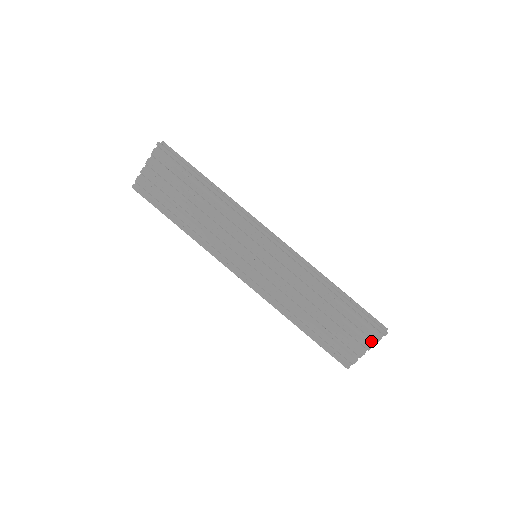
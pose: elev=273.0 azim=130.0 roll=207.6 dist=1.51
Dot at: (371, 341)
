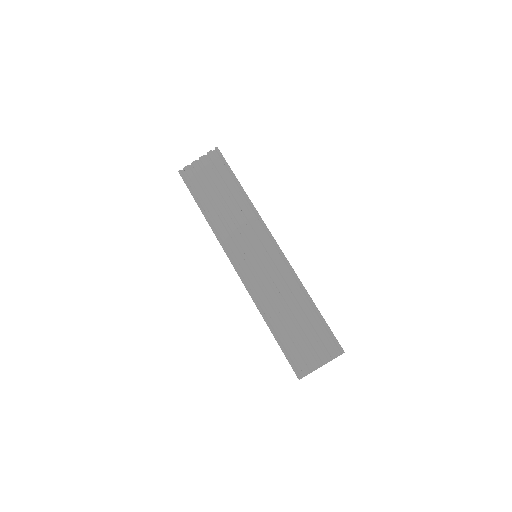
Dot at: (328, 358)
